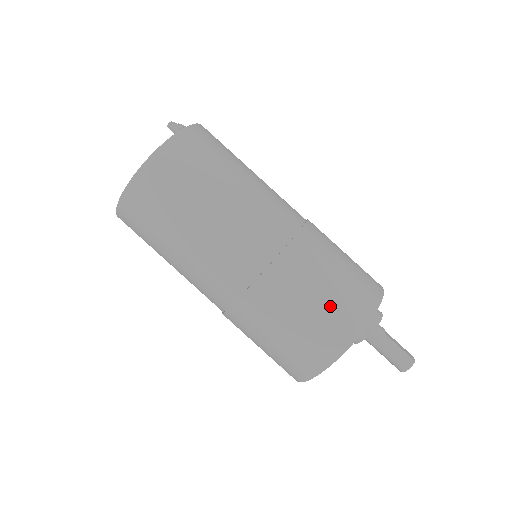
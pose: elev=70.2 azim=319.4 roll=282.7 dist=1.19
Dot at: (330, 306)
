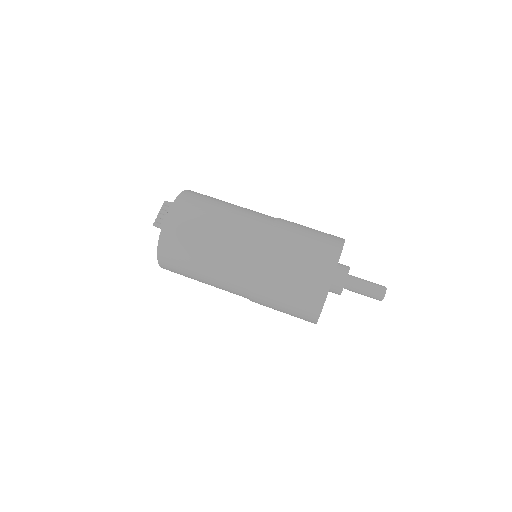
Dot at: (294, 305)
